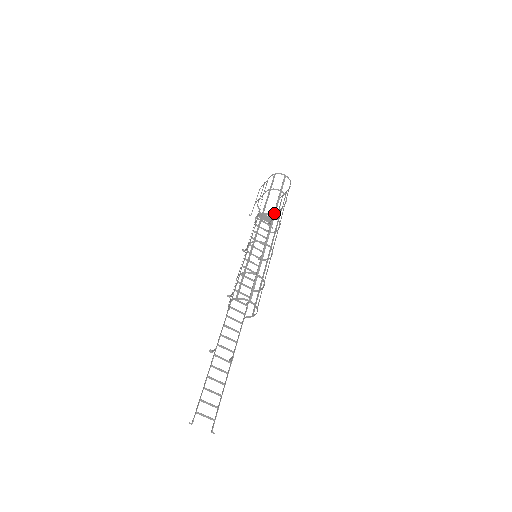
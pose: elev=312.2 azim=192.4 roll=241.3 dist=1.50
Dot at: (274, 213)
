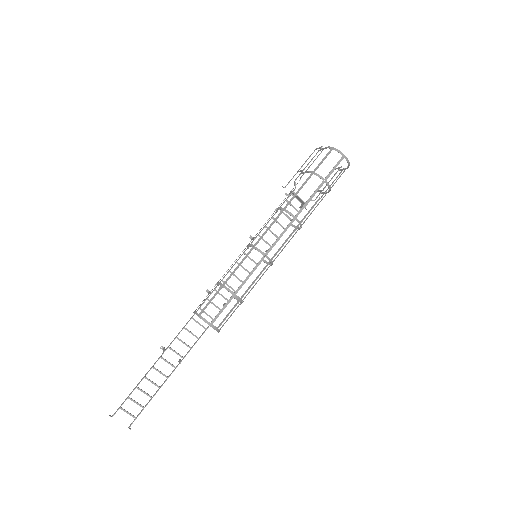
Dot at: (298, 213)
